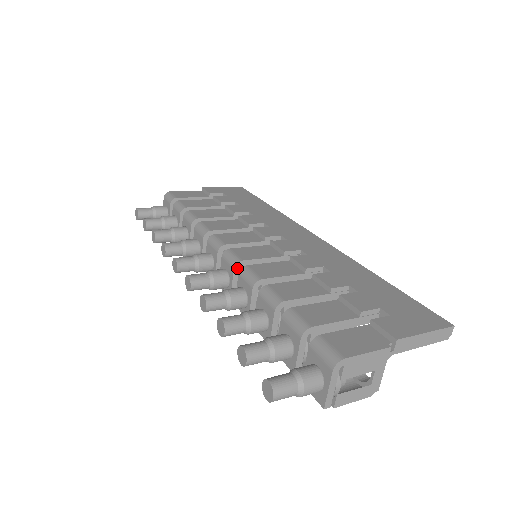
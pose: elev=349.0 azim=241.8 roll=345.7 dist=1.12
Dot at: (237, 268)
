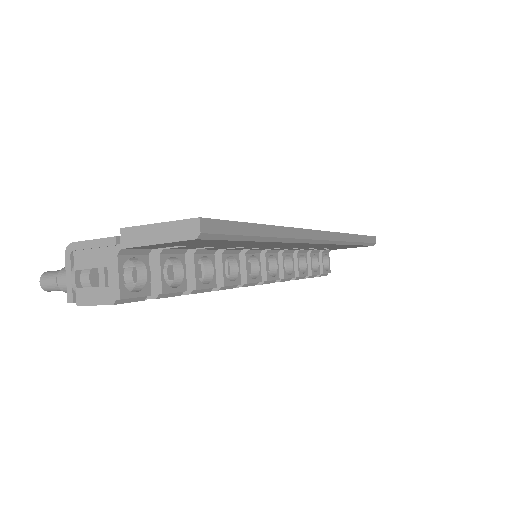
Dot at: occluded
